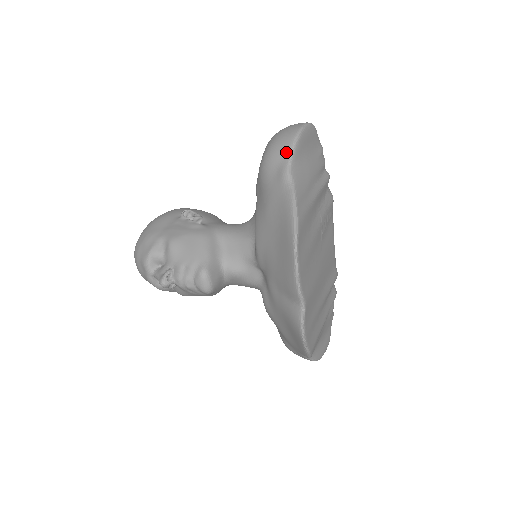
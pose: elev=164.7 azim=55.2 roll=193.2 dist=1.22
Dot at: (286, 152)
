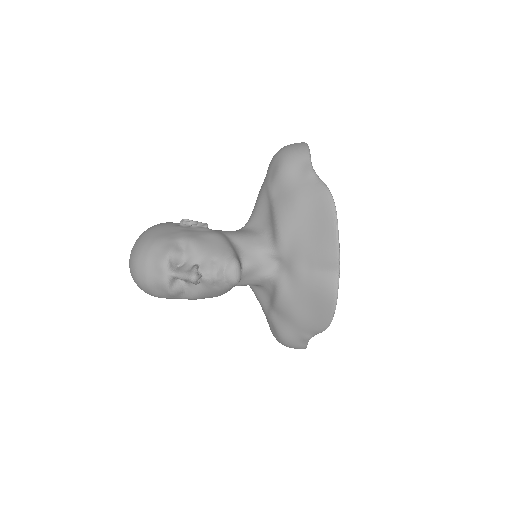
Dot at: (305, 157)
